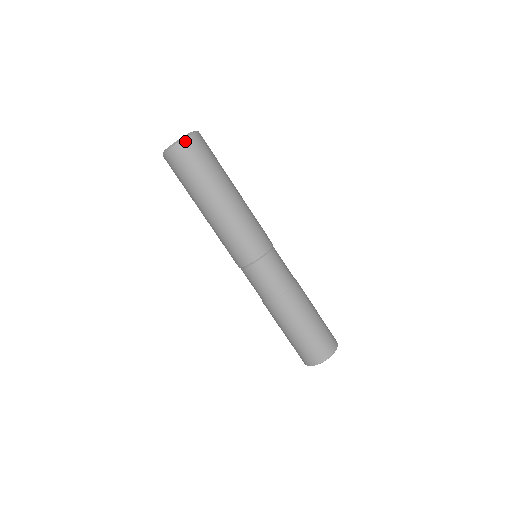
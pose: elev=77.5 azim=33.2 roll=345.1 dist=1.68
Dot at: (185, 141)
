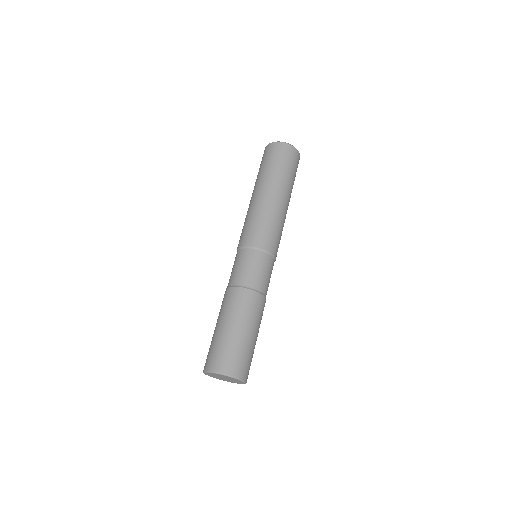
Dot at: (295, 149)
